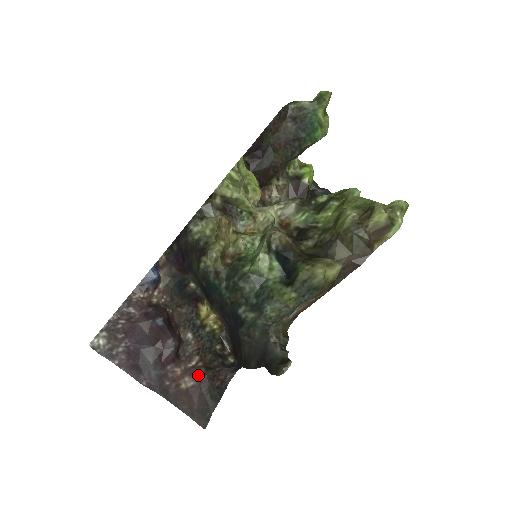
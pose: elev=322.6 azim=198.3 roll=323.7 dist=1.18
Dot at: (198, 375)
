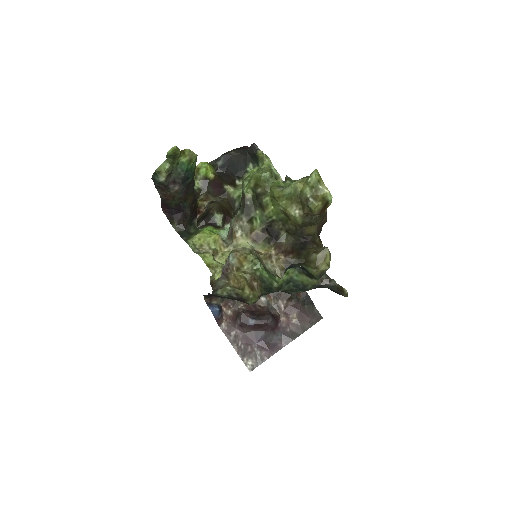
Dot at: (292, 308)
